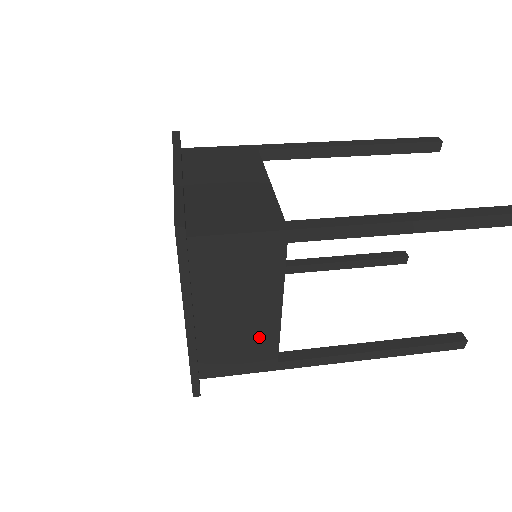
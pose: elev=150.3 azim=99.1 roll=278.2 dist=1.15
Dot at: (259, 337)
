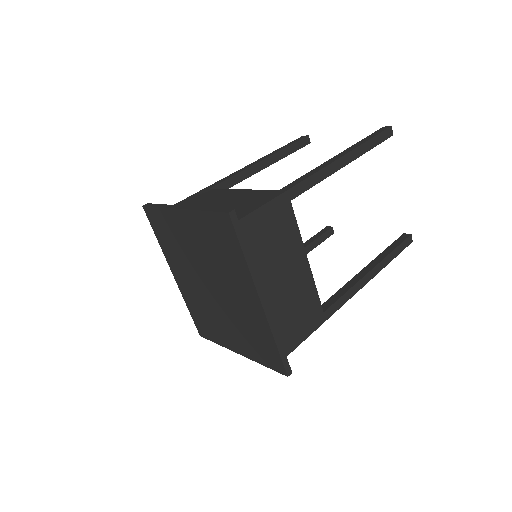
Dot at: (304, 294)
